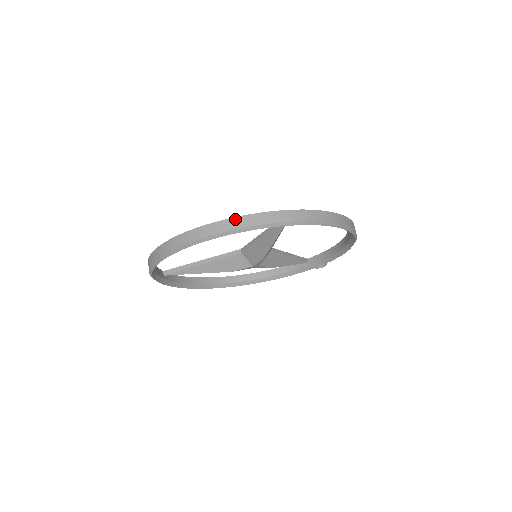
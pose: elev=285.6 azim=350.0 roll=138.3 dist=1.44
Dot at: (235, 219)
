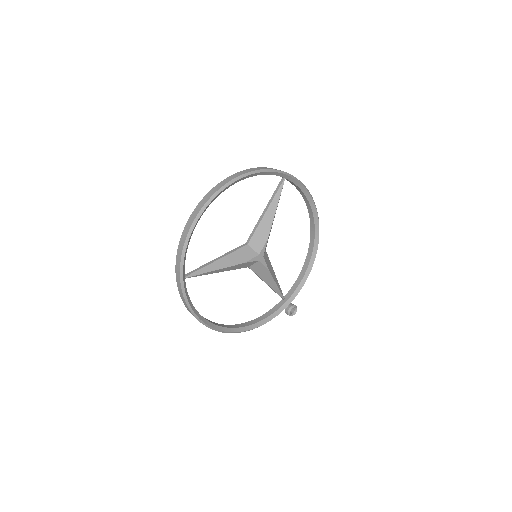
Dot at: (256, 168)
